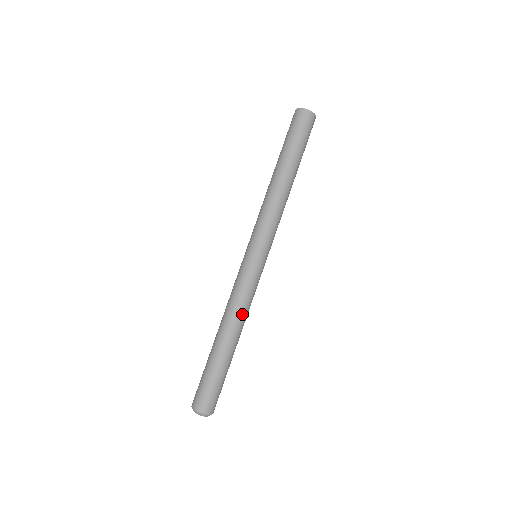
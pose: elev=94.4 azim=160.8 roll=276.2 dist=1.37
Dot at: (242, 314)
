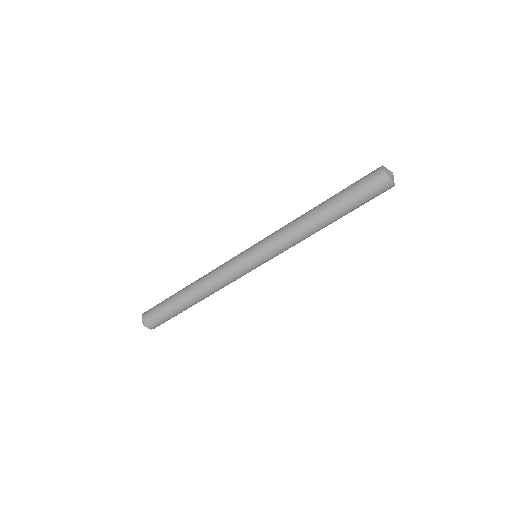
Dot at: (211, 285)
